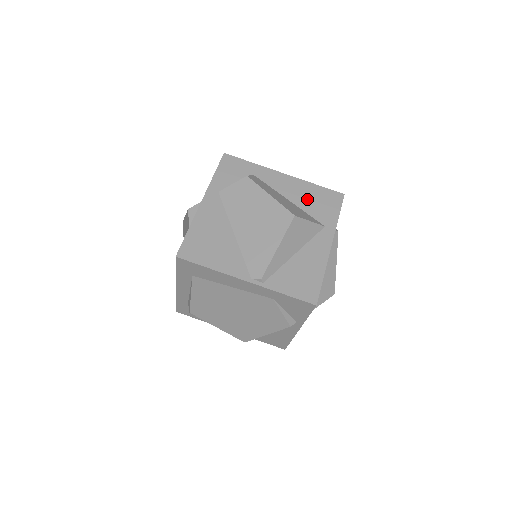
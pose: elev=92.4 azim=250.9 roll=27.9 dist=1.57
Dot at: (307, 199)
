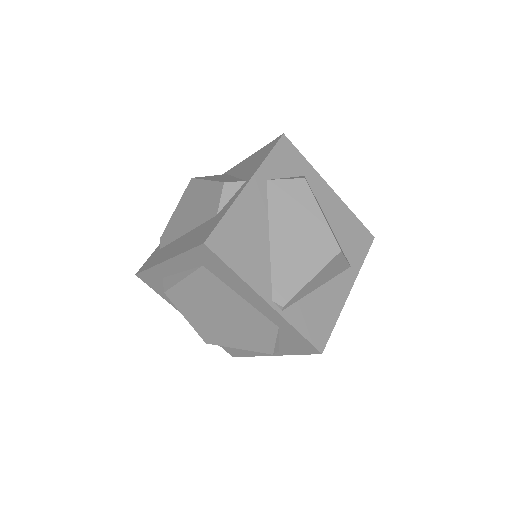
Dot at: (344, 228)
